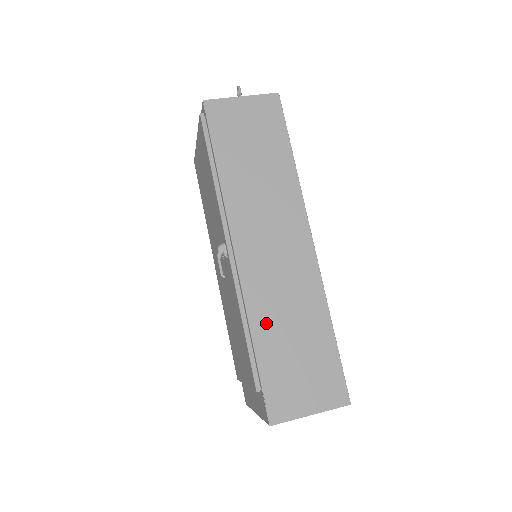
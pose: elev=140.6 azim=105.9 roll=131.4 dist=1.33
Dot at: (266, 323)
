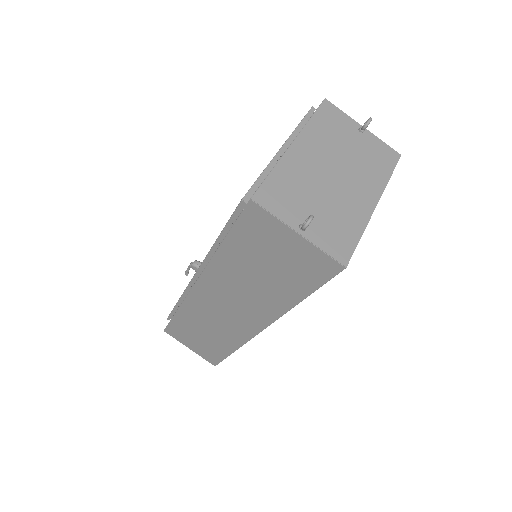
Dot at: (191, 317)
